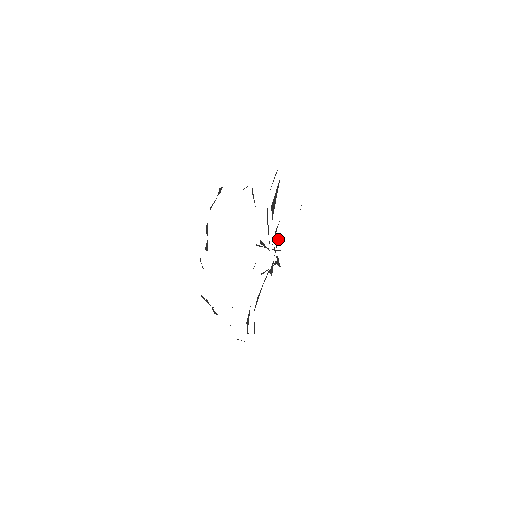
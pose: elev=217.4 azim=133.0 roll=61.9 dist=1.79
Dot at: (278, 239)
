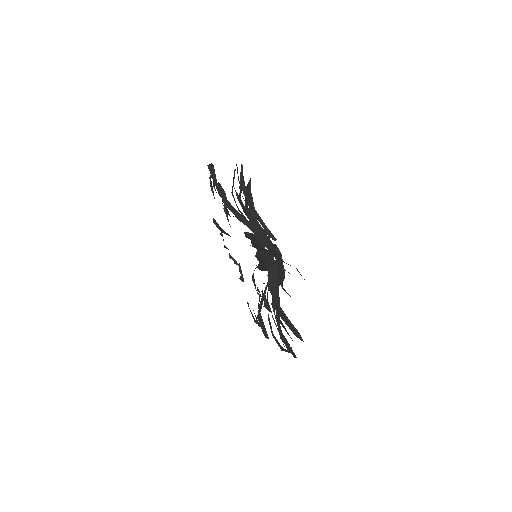
Dot at: (264, 262)
